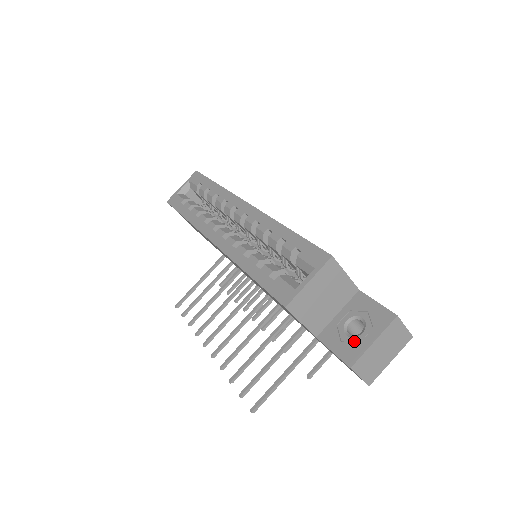
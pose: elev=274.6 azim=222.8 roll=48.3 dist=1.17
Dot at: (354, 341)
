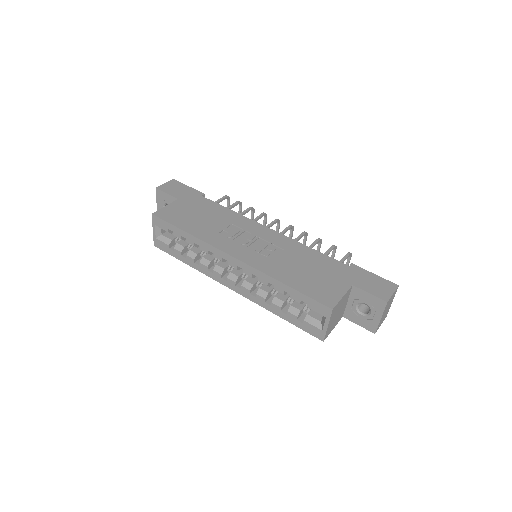
Dot at: (368, 319)
